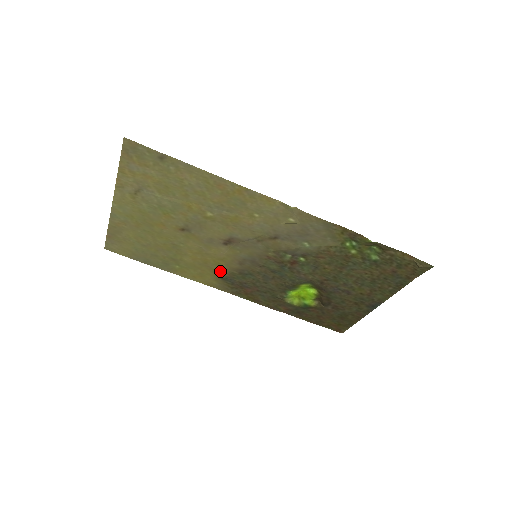
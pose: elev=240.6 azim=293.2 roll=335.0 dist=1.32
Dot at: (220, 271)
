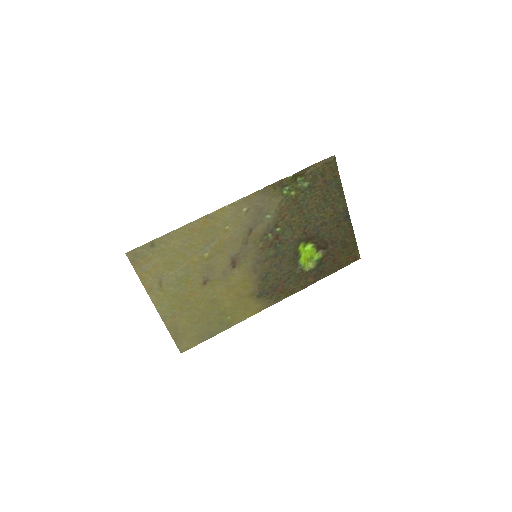
Dot at: (252, 292)
